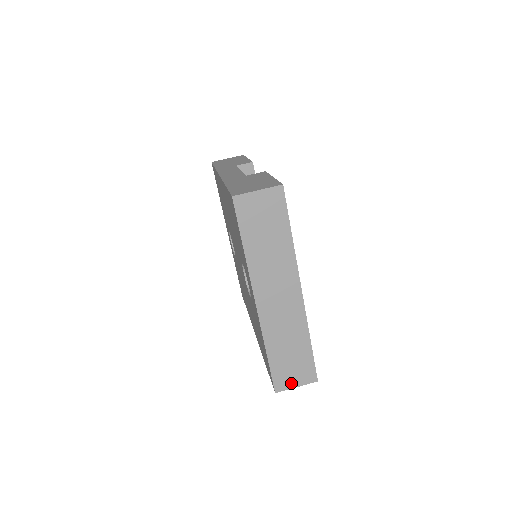
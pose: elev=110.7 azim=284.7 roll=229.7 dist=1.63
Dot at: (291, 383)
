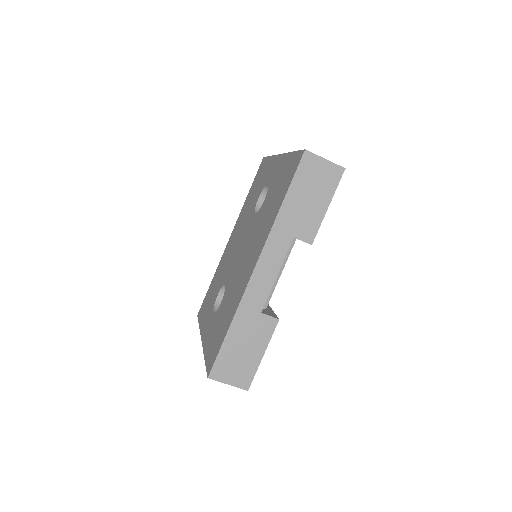
Dot at: occluded
